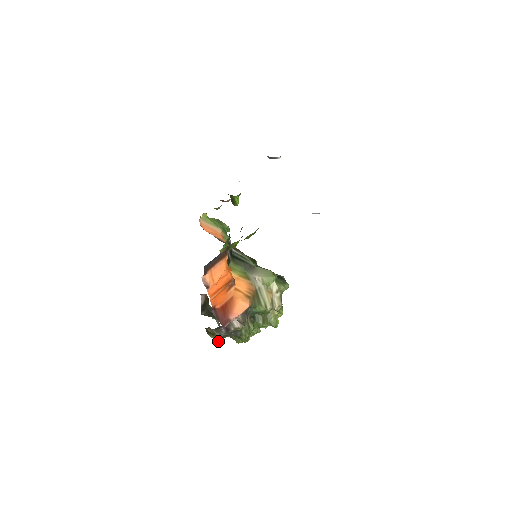
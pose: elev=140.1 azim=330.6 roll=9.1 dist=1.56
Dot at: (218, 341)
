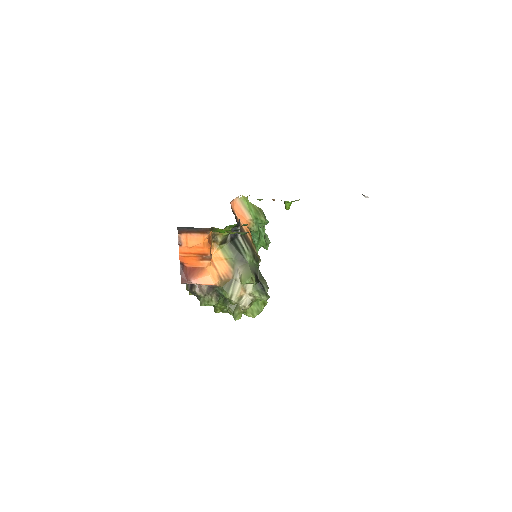
Dot at: (189, 292)
